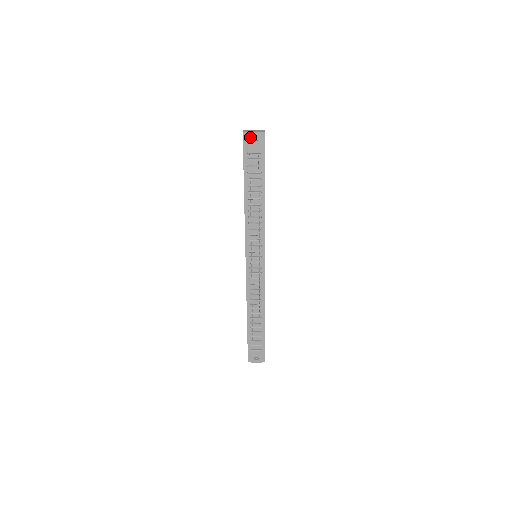
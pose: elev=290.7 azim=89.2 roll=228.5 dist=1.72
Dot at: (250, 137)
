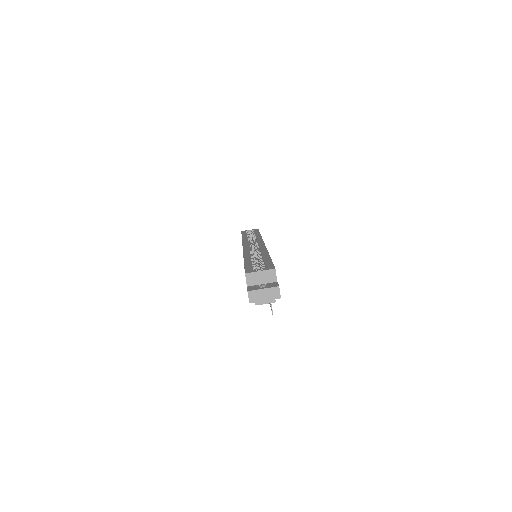
Dot at: (260, 303)
